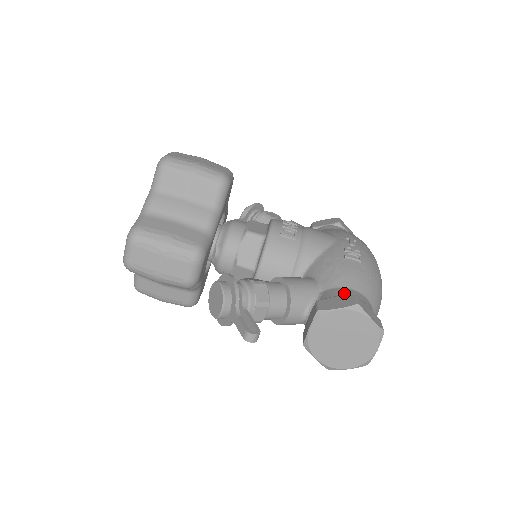
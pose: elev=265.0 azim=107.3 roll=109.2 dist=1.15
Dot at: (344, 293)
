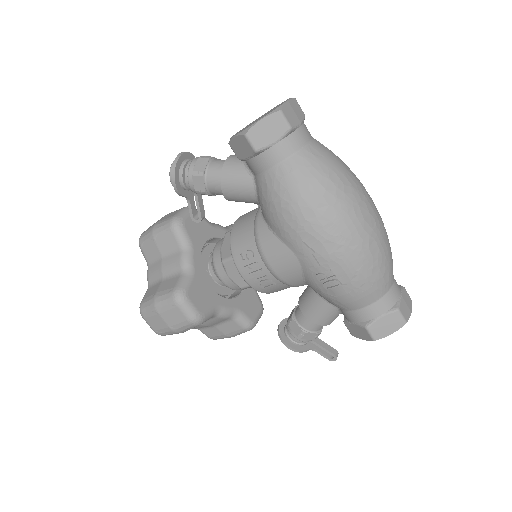
Dot at: (356, 319)
